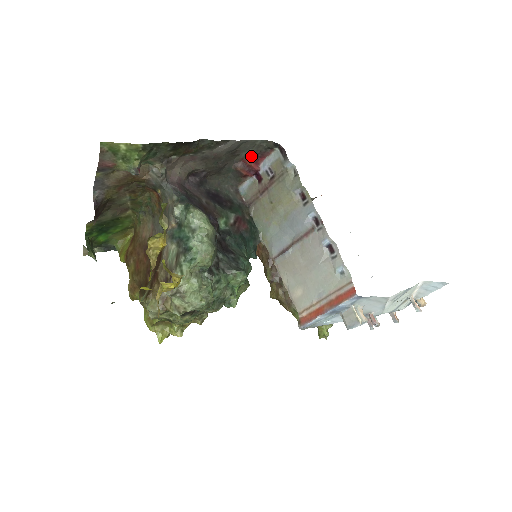
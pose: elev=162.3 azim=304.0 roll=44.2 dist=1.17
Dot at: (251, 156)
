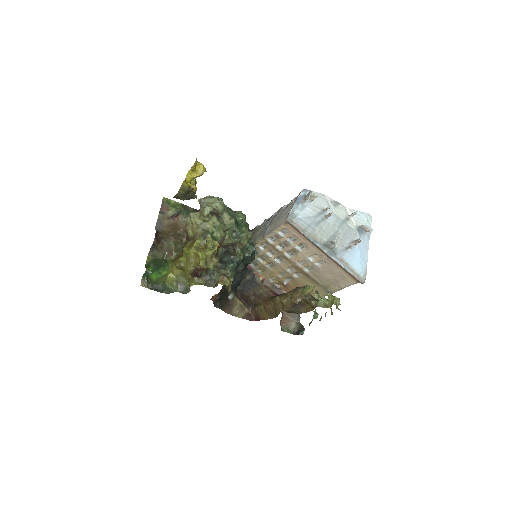
Dot at: occluded
